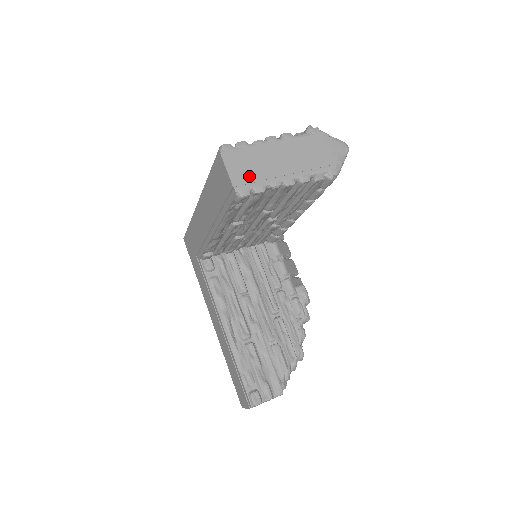
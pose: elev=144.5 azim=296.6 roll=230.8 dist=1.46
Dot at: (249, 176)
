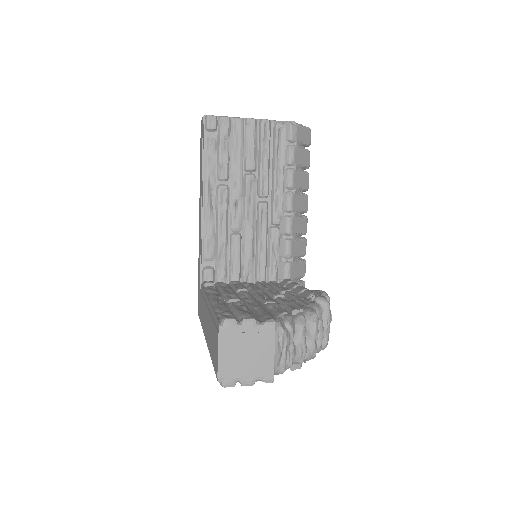
Dot at: occluded
